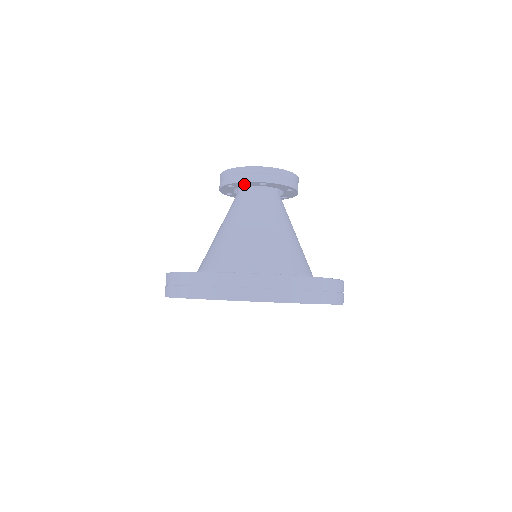
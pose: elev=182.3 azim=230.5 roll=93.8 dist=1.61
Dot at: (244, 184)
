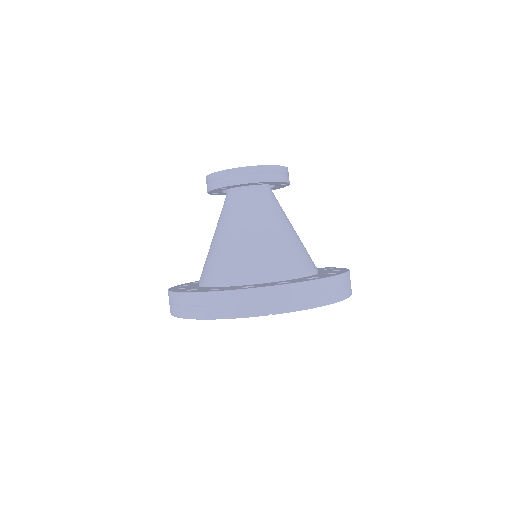
Dot at: (216, 191)
